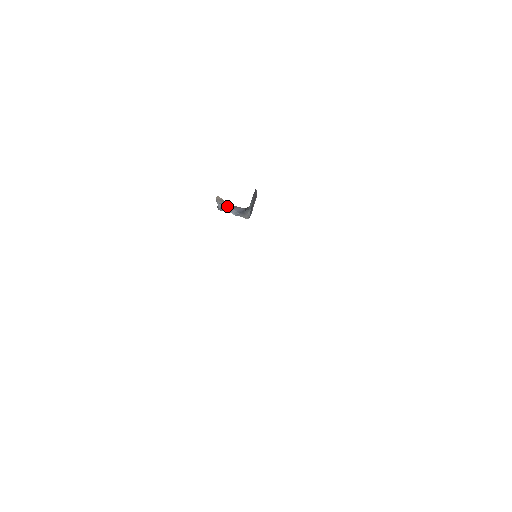
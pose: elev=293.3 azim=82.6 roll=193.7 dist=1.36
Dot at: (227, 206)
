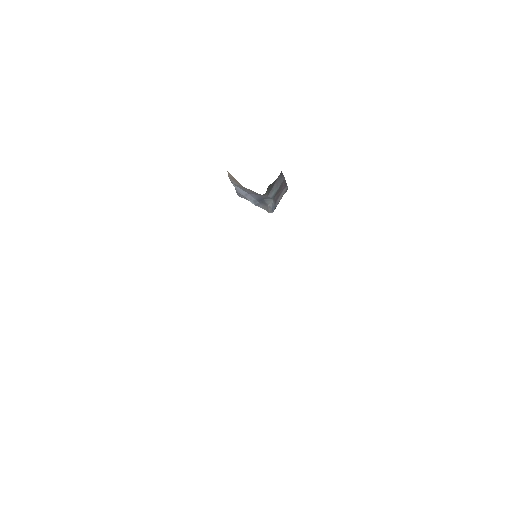
Dot at: (244, 190)
